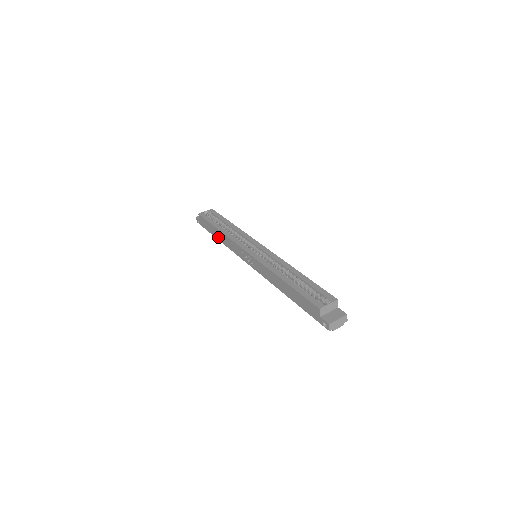
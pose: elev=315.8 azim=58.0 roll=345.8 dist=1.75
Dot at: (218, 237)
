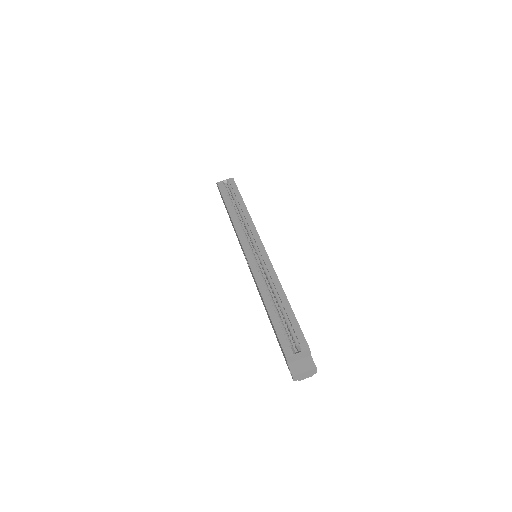
Dot at: (229, 217)
